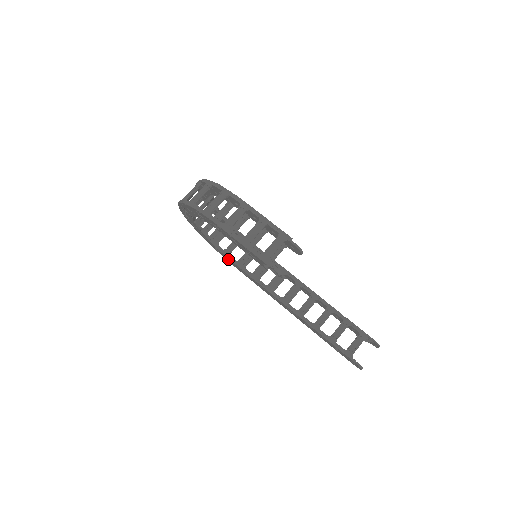
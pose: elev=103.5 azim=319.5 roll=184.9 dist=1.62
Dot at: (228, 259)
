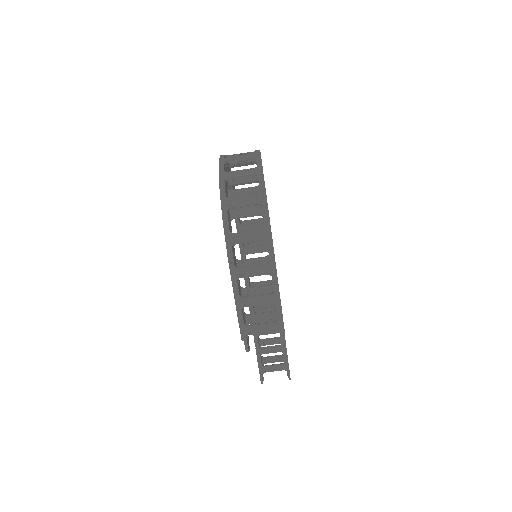
Dot at: occluded
